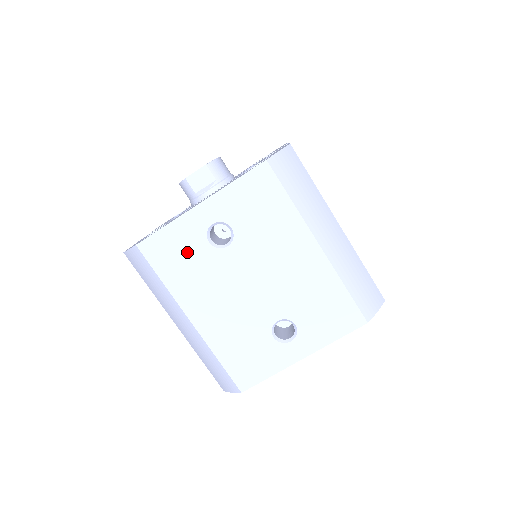
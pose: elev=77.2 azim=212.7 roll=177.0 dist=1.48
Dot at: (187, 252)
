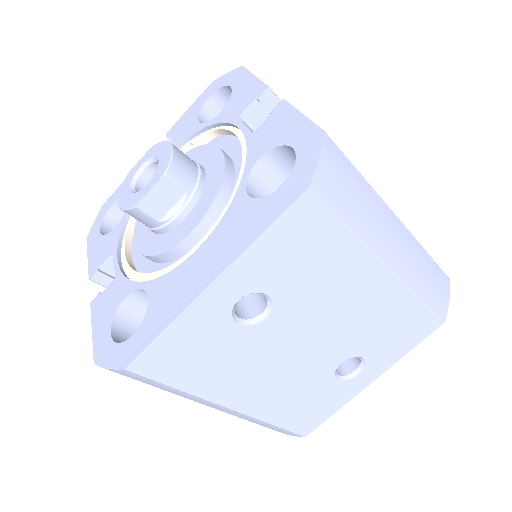
Dot at: (207, 346)
